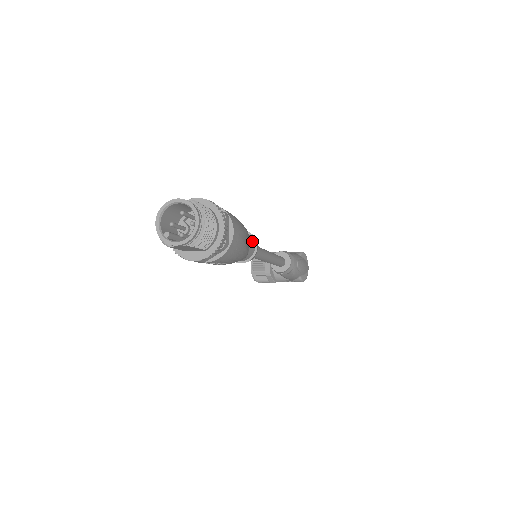
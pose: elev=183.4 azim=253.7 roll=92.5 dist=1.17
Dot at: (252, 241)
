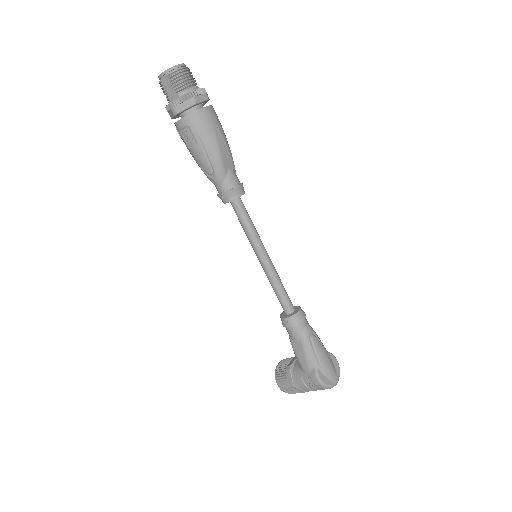
Dot at: (237, 178)
